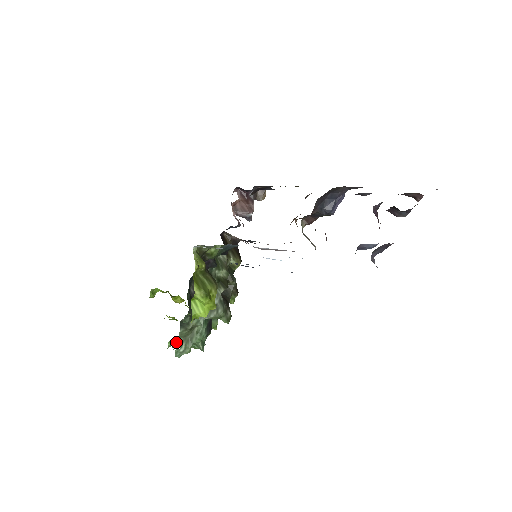
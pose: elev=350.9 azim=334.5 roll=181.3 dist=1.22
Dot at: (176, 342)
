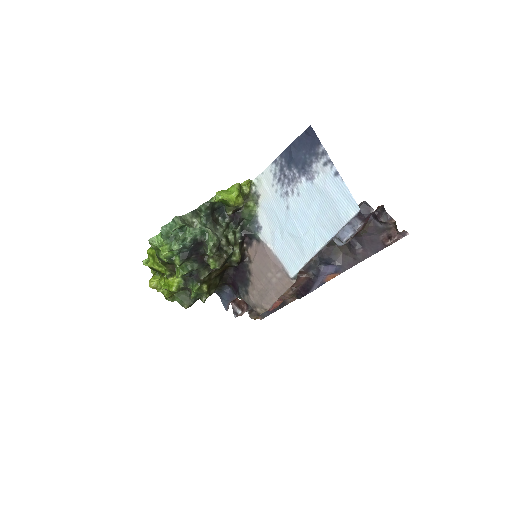
Dot at: (159, 242)
